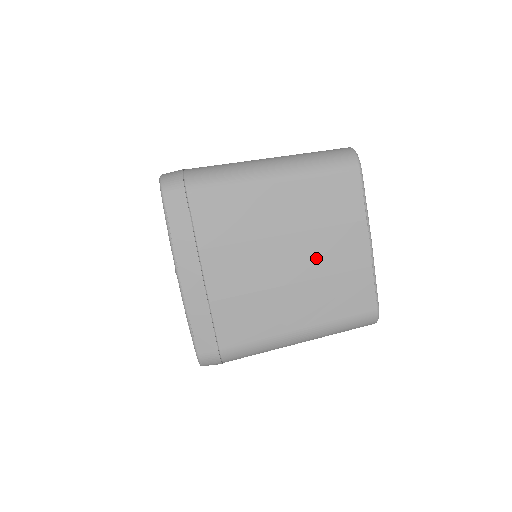
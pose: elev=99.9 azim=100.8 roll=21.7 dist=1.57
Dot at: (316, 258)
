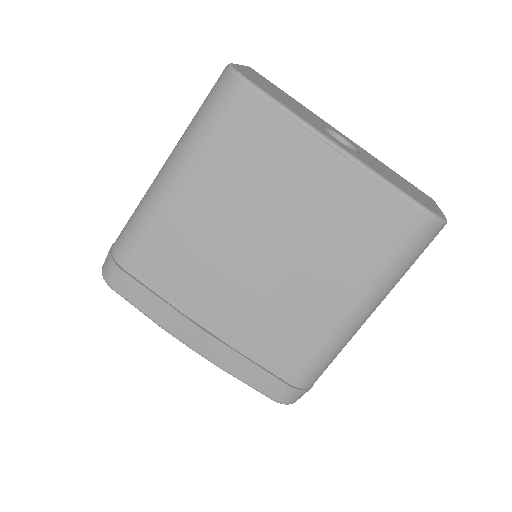
Dot at: (292, 221)
